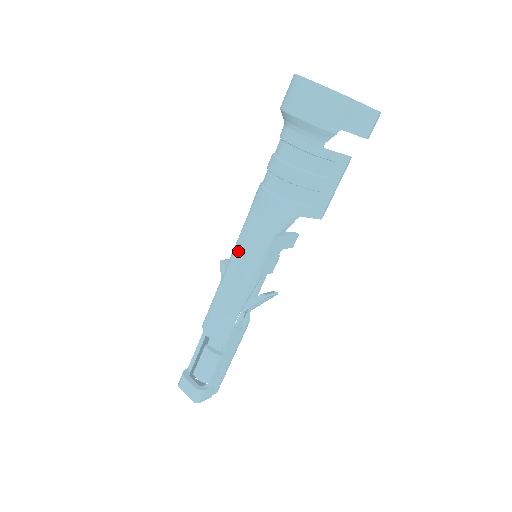
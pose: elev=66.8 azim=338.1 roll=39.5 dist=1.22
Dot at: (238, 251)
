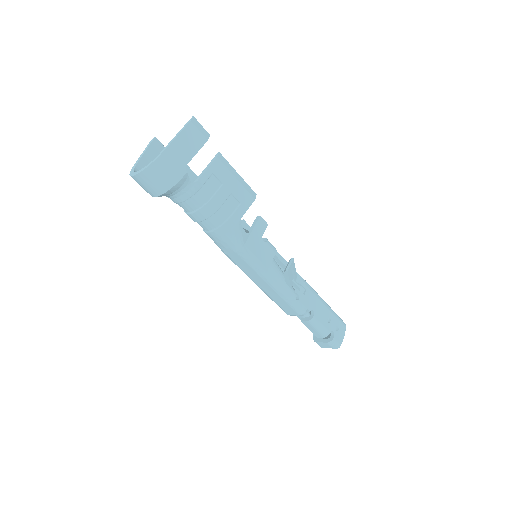
Dot at: (242, 270)
